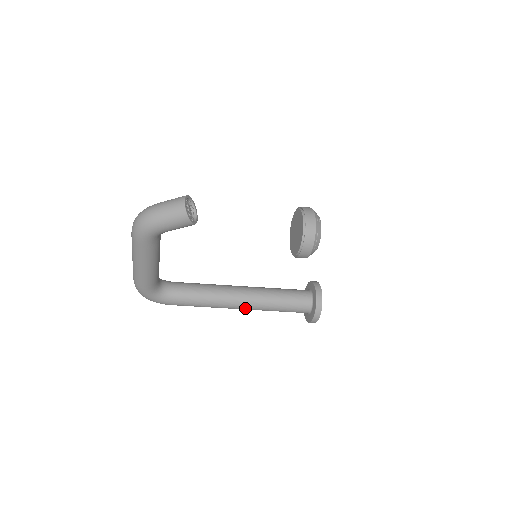
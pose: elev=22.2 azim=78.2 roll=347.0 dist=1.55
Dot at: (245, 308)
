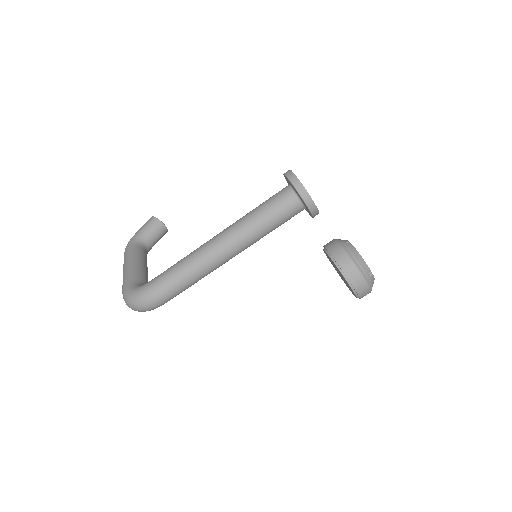
Dot at: (222, 234)
